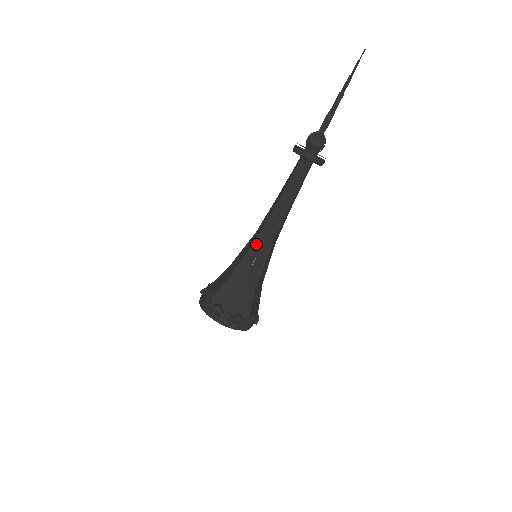
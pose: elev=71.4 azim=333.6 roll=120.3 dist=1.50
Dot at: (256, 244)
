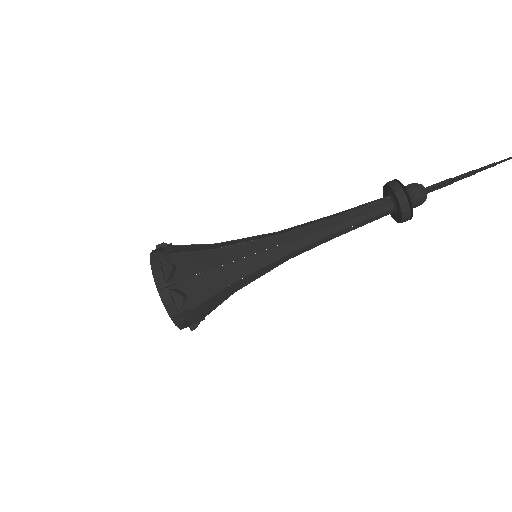
Dot at: (268, 235)
